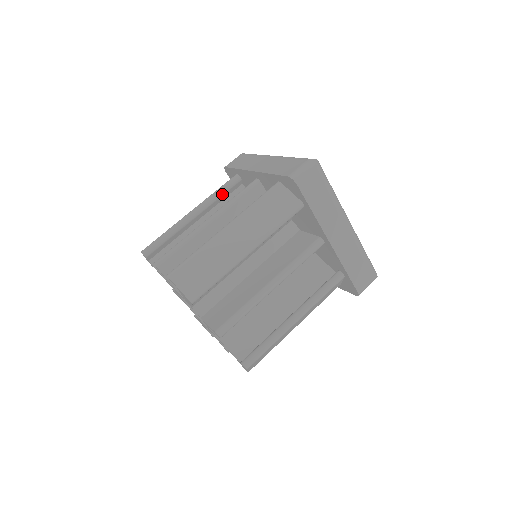
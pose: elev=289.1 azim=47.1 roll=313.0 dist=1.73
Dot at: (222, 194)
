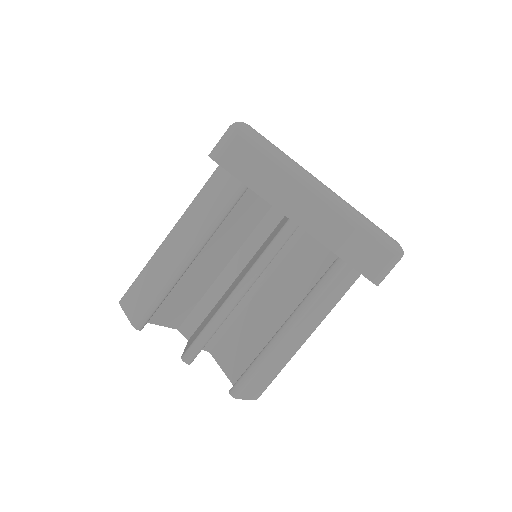
Dot at: occluded
